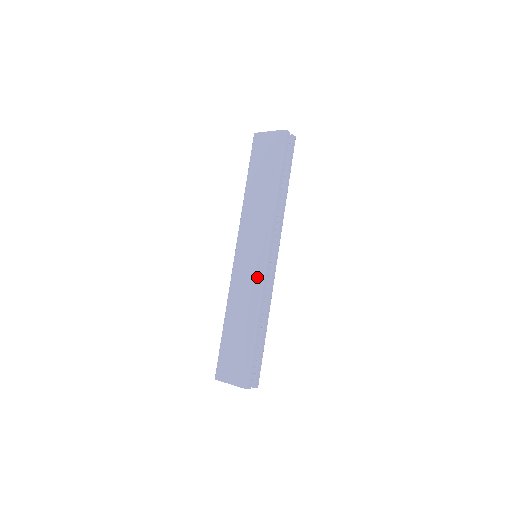
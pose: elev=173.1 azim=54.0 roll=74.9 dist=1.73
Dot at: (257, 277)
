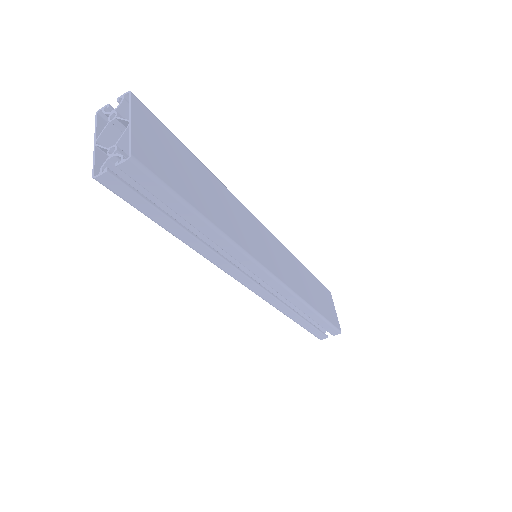
Dot at: occluded
